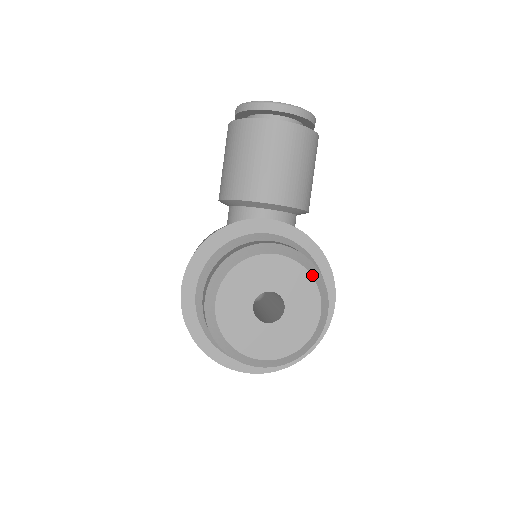
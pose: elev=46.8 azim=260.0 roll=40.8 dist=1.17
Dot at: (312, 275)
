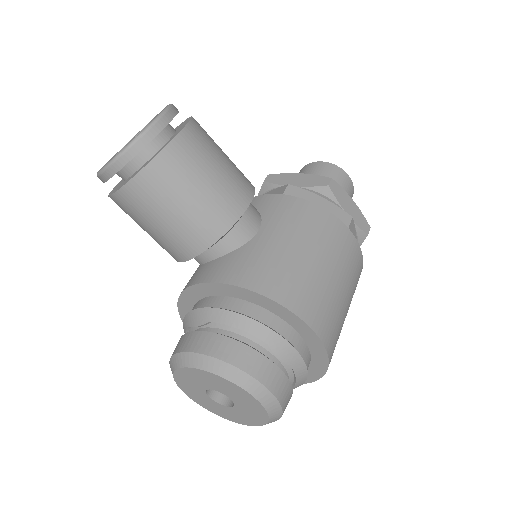
Dot at: (219, 375)
